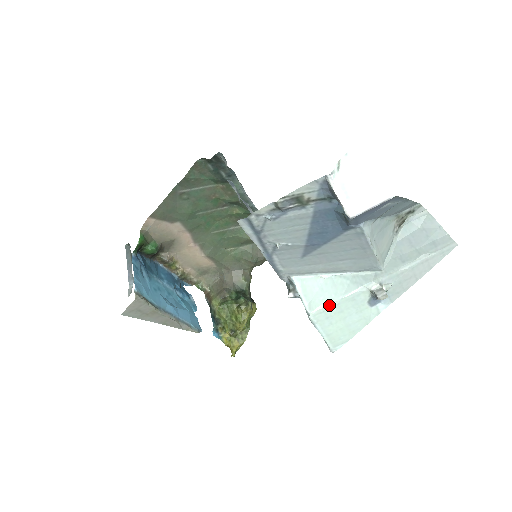
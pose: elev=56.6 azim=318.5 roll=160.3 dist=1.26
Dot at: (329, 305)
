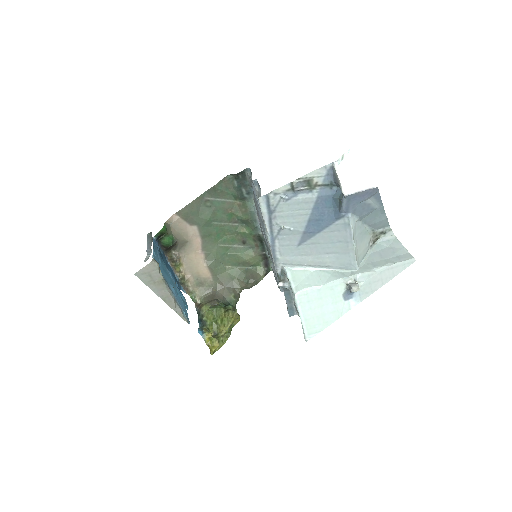
Dot at: (312, 289)
